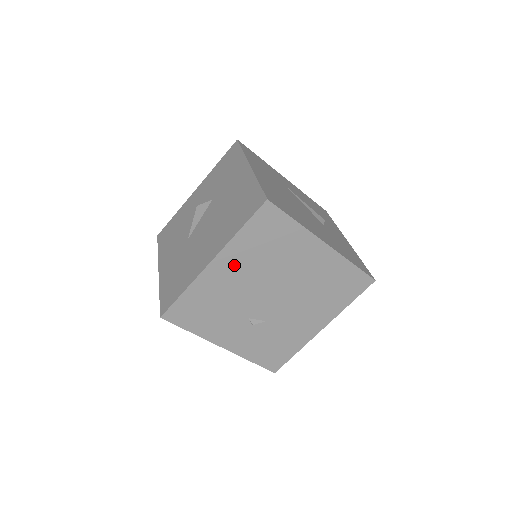
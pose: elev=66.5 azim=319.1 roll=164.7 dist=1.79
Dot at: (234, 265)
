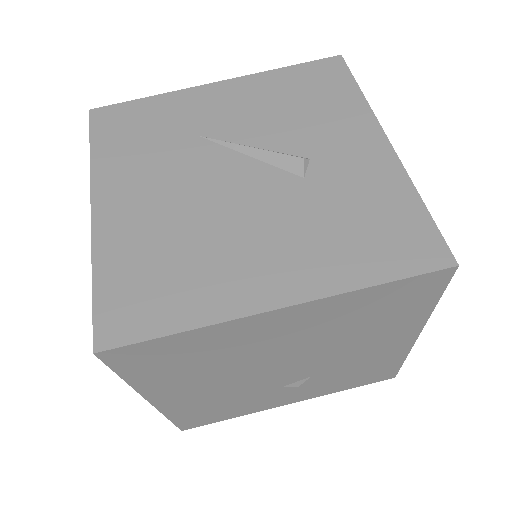
Dot at: (181, 389)
